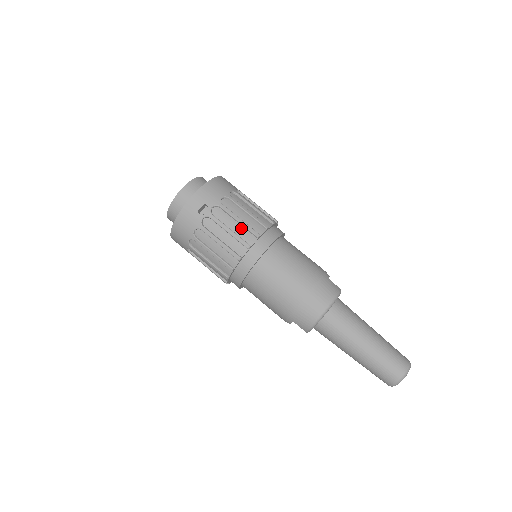
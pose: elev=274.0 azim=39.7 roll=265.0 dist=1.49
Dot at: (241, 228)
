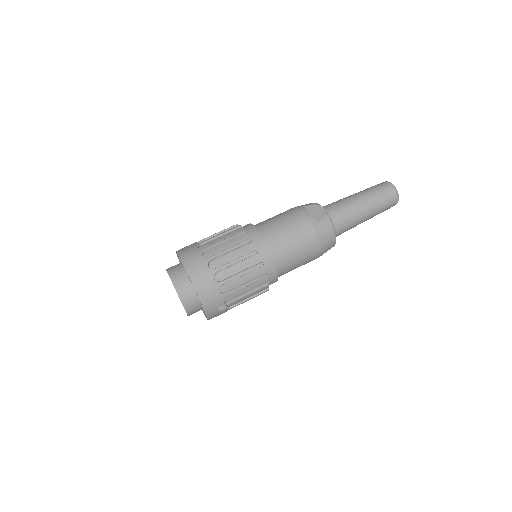
Dot at: (252, 285)
